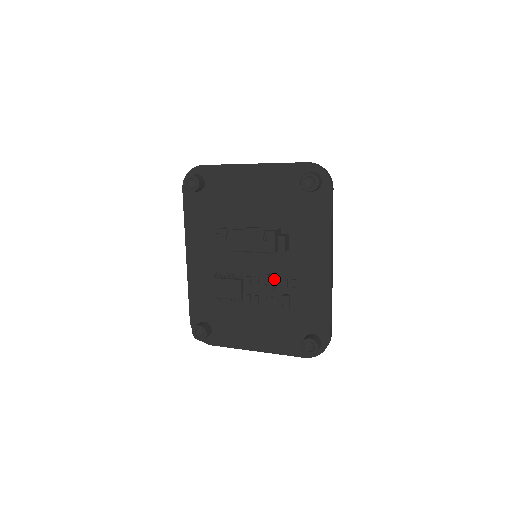
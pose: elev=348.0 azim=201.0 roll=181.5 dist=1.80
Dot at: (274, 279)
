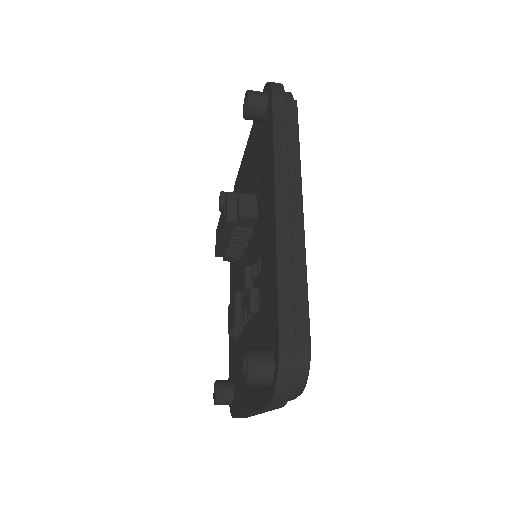
Dot at: occluded
